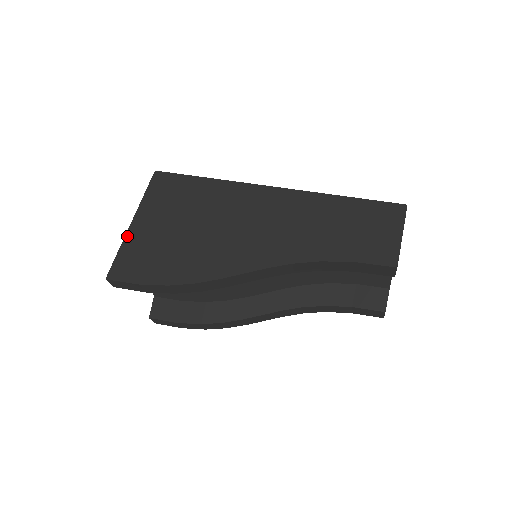
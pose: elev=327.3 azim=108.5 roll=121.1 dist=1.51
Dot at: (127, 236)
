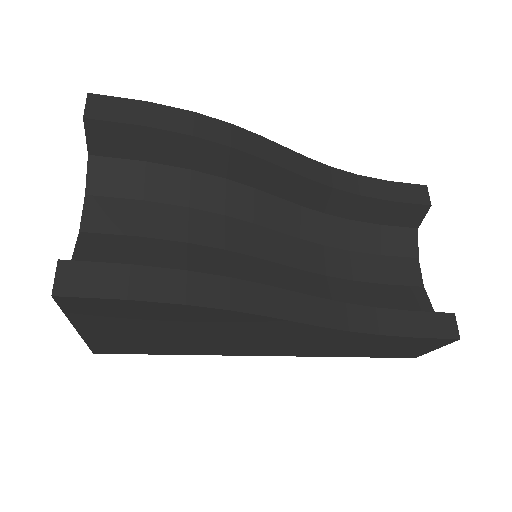
Dot at: occluded
